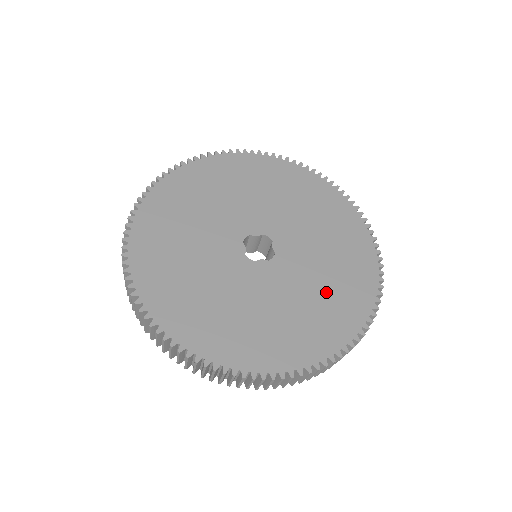
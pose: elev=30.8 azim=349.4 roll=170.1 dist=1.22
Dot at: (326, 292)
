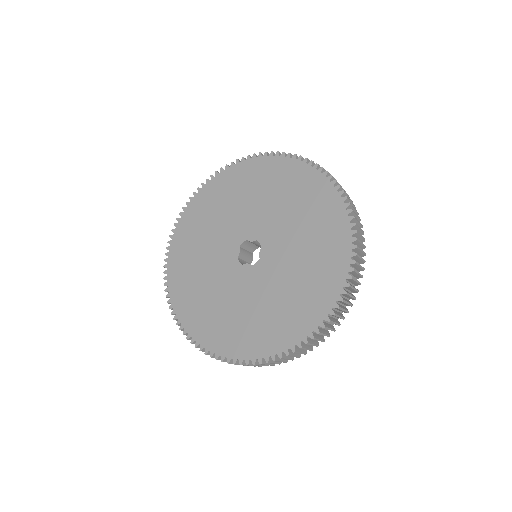
Dot at: (285, 302)
